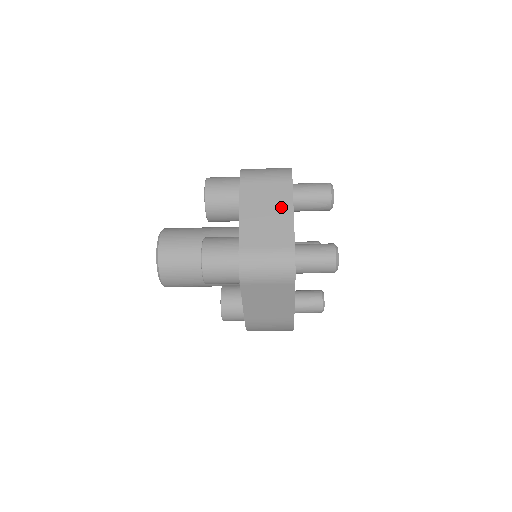
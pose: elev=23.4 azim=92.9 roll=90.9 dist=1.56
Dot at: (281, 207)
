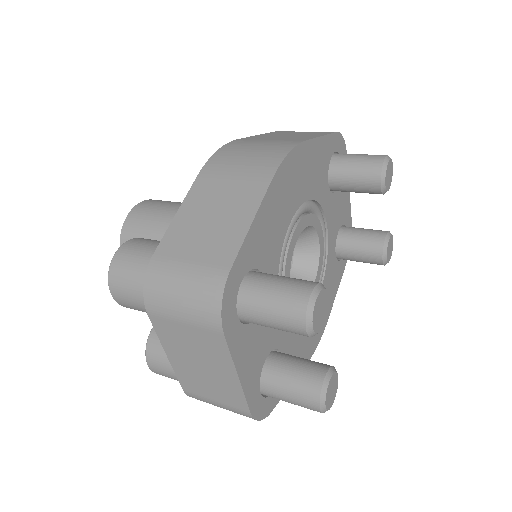
Dot at: (218, 364)
